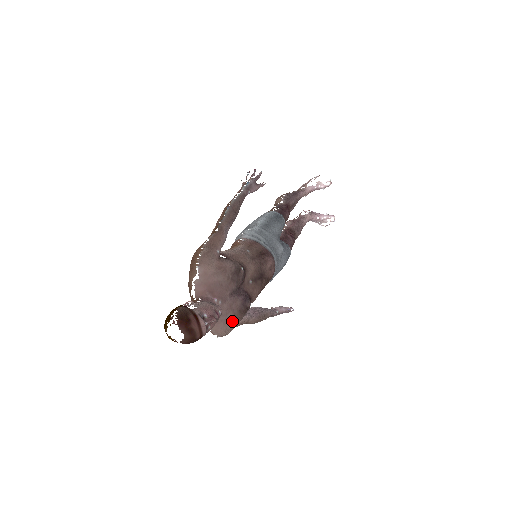
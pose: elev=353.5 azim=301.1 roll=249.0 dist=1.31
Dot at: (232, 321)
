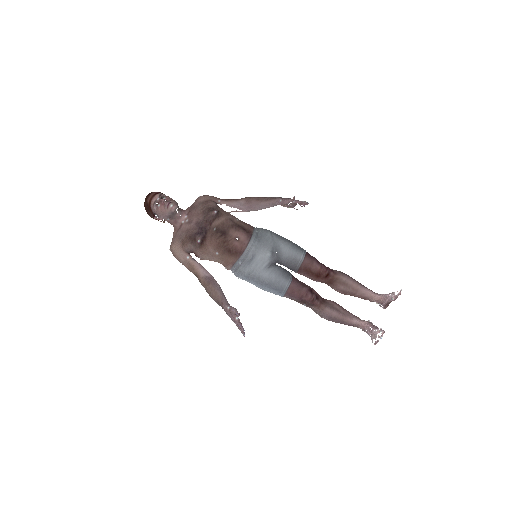
Dot at: (182, 240)
